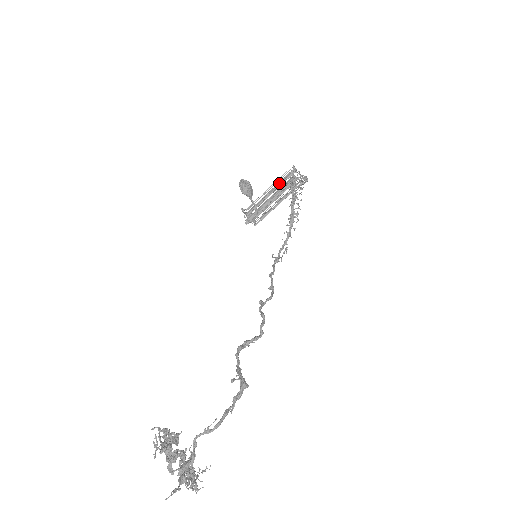
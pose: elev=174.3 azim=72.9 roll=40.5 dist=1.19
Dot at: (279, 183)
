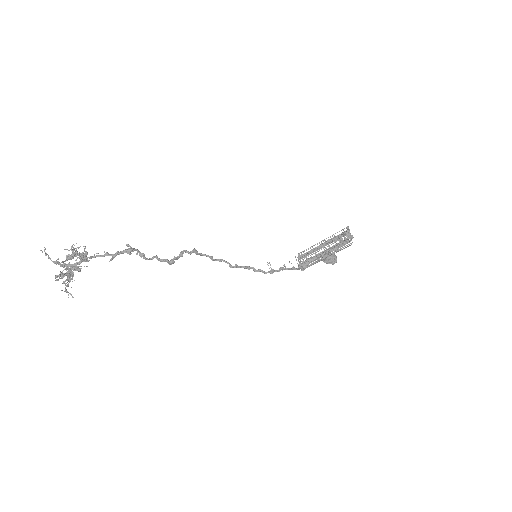
Dot at: (333, 239)
